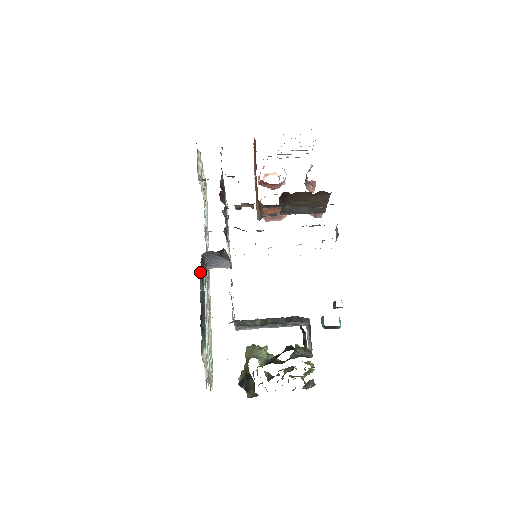
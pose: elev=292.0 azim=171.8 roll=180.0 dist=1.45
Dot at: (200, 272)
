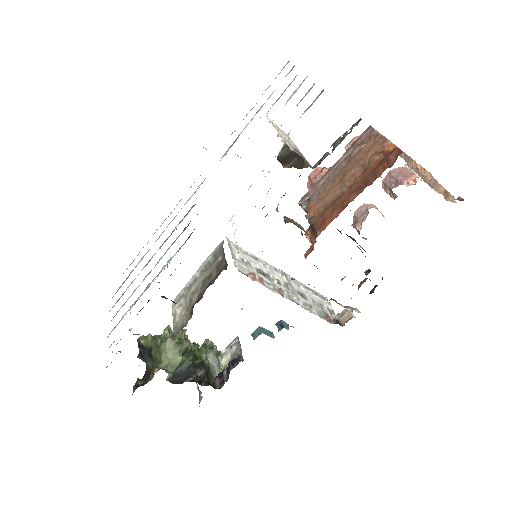
Dot at: occluded
